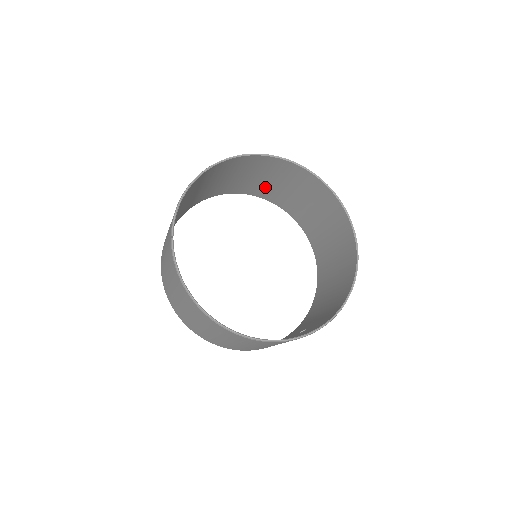
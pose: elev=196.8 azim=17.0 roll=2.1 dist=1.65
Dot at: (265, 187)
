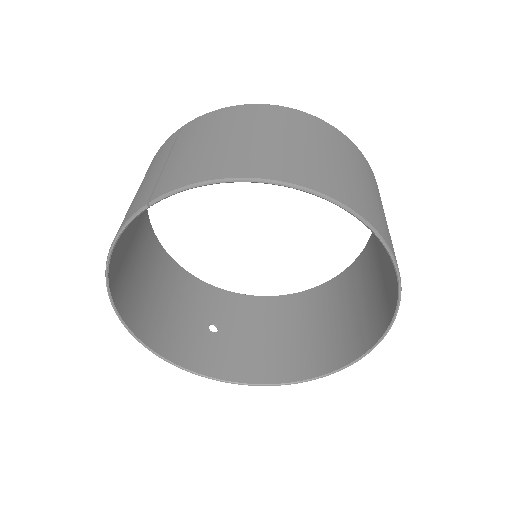
Dot at: occluded
